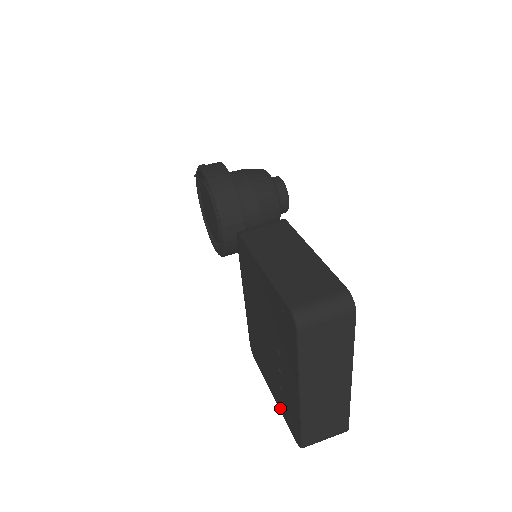
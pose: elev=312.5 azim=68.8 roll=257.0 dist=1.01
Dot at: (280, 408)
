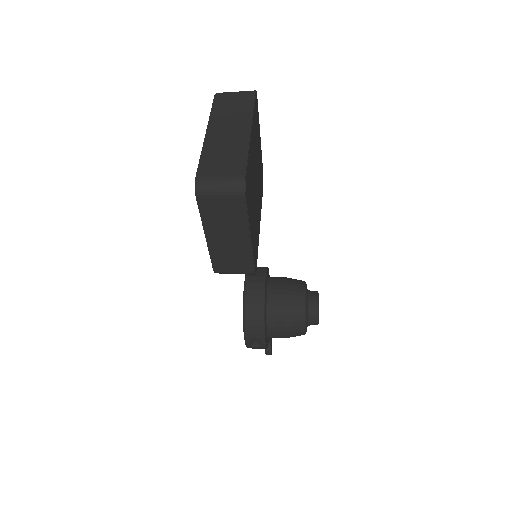
Dot at: (202, 219)
